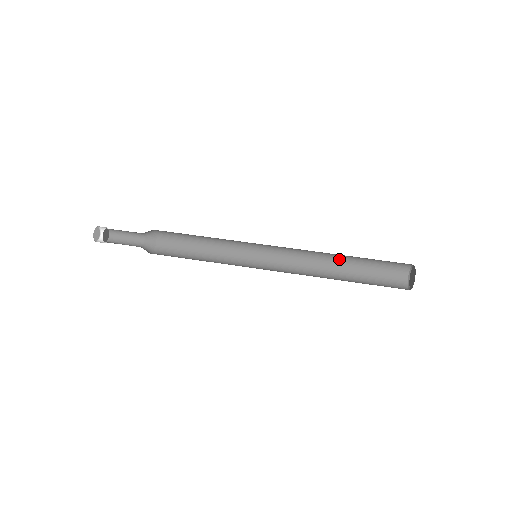
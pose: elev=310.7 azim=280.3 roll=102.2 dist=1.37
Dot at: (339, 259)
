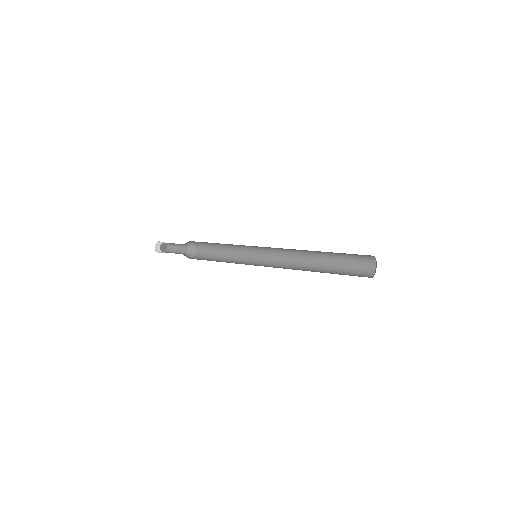
Dot at: (319, 261)
